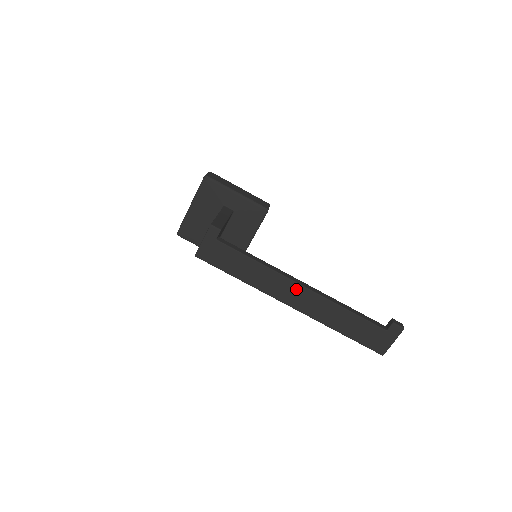
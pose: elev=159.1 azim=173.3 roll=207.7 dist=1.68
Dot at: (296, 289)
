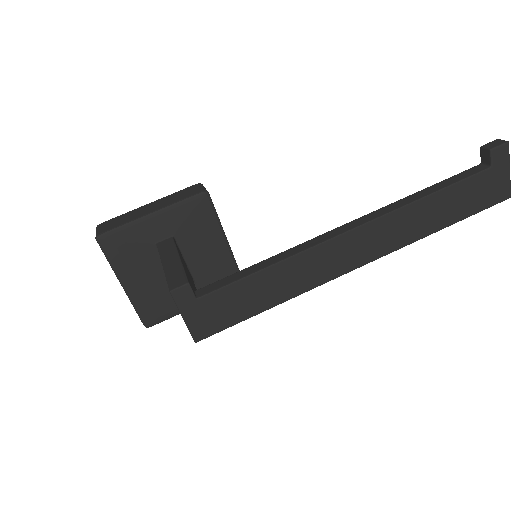
Dot at: (347, 242)
